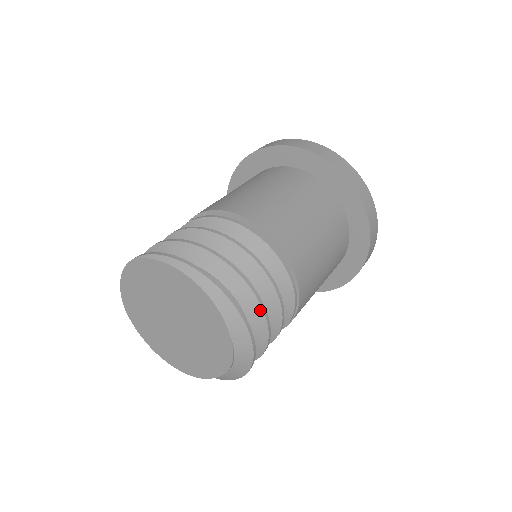
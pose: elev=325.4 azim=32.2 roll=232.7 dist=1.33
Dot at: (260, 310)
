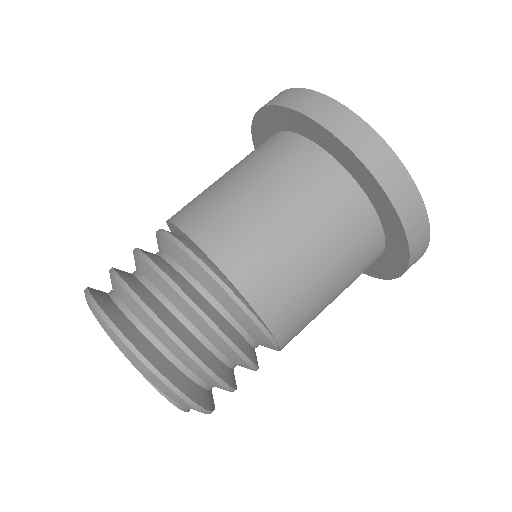
Dot at: (170, 339)
